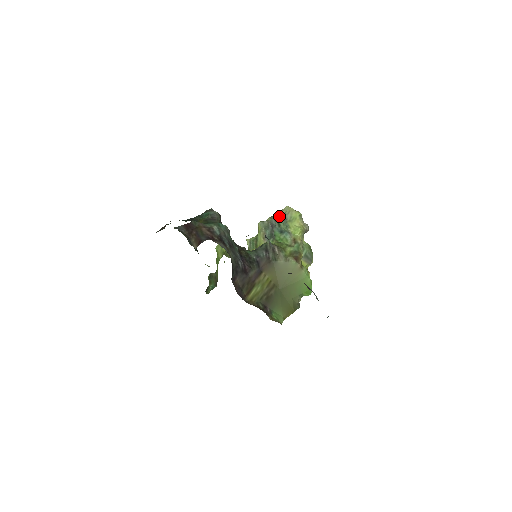
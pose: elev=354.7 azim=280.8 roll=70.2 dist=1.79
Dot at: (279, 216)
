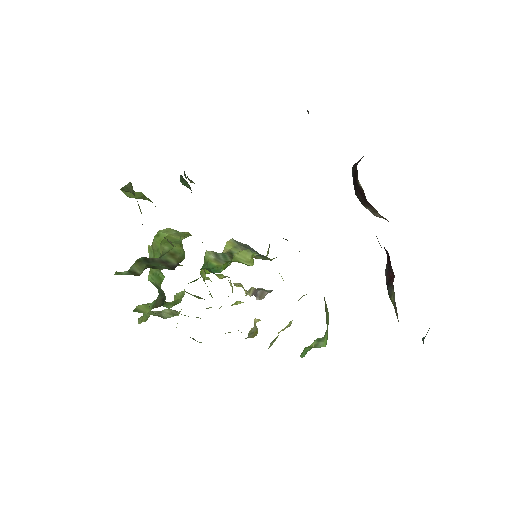
Dot at: occluded
